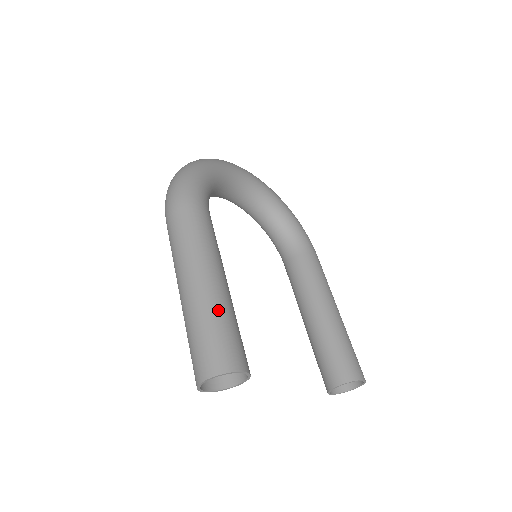
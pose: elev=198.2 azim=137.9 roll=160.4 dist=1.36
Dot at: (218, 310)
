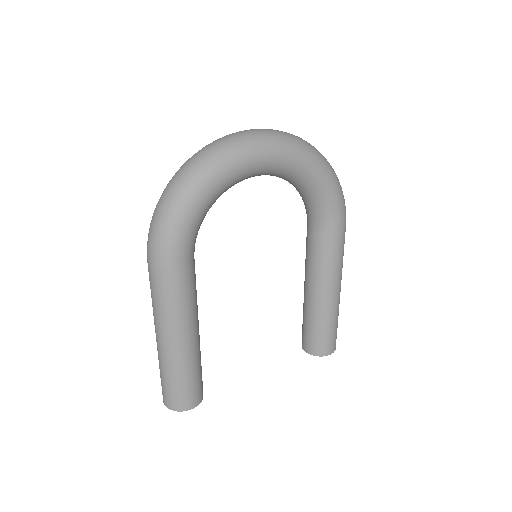
Dot at: (178, 371)
